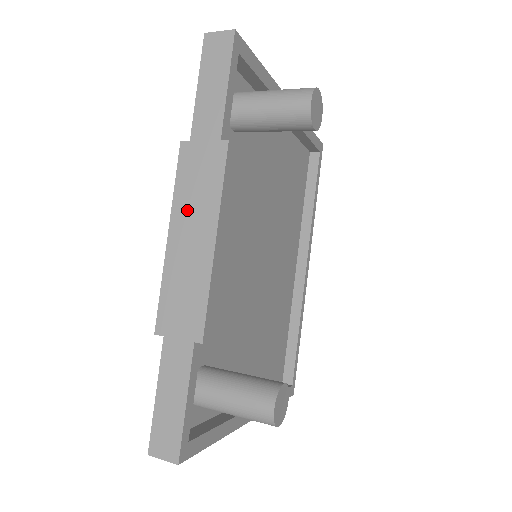
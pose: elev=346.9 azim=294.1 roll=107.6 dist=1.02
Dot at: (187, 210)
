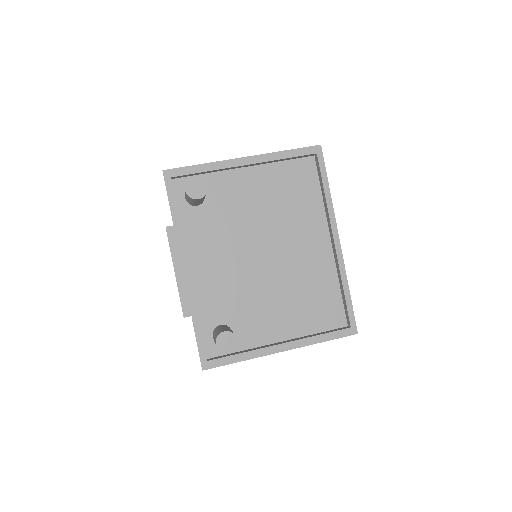
Dot at: occluded
